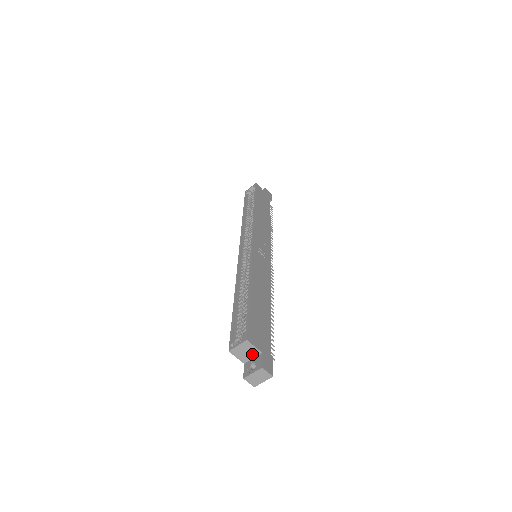
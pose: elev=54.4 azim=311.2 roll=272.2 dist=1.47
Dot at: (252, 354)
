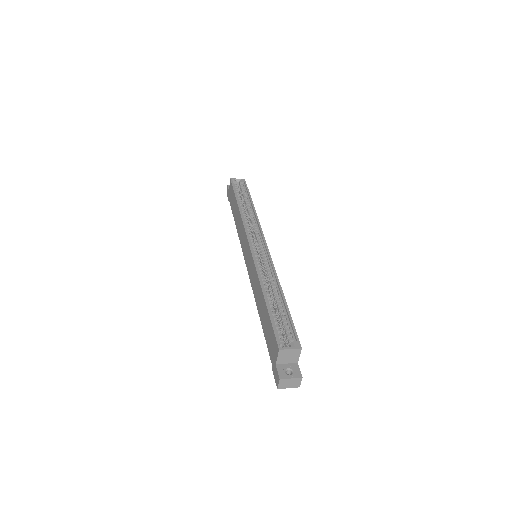
Dot at: (290, 360)
